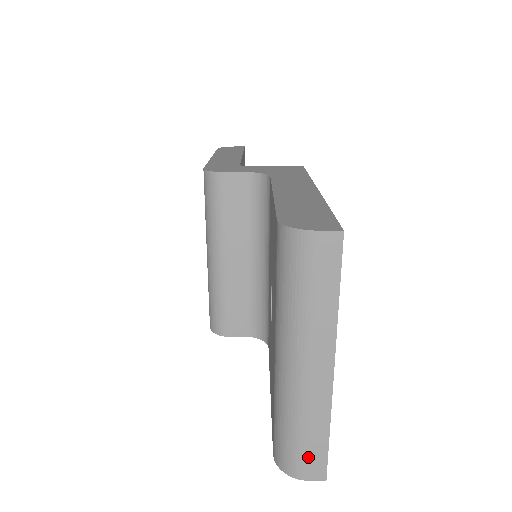
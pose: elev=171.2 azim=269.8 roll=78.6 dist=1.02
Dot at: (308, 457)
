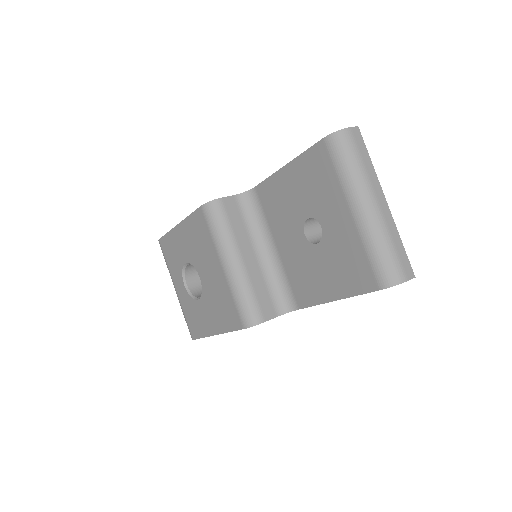
Dot at: (401, 263)
